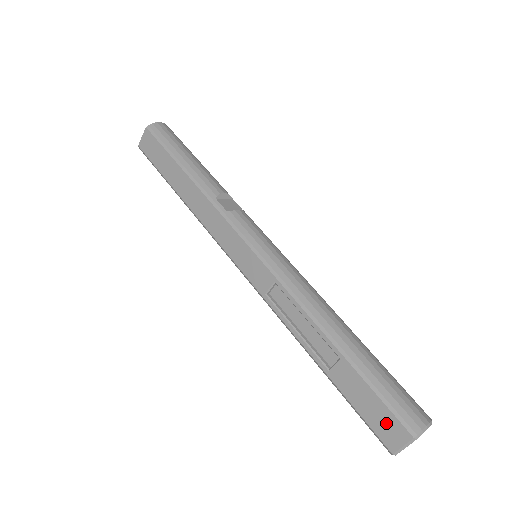
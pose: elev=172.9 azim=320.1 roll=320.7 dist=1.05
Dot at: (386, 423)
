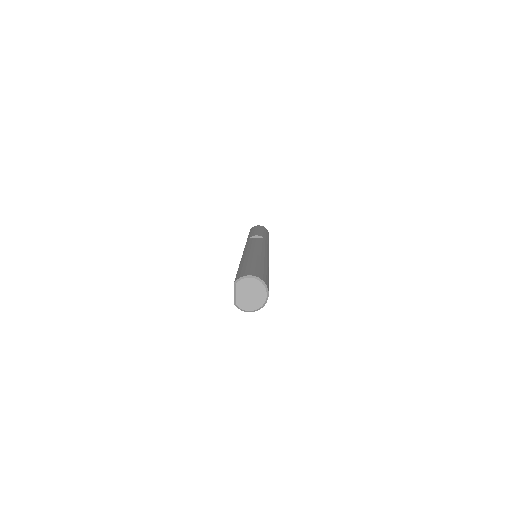
Dot at: occluded
